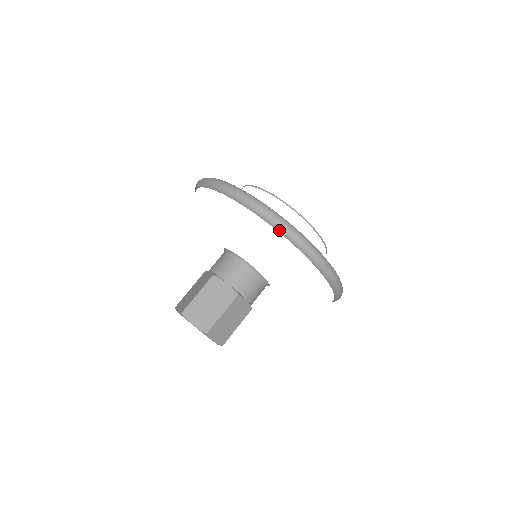
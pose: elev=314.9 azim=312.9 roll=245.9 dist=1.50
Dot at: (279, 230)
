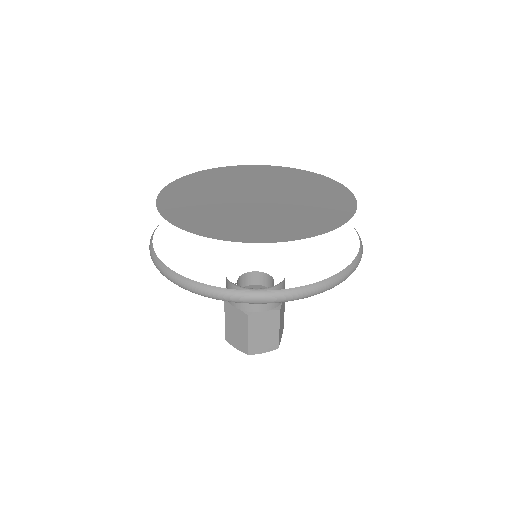
Dot at: occluded
